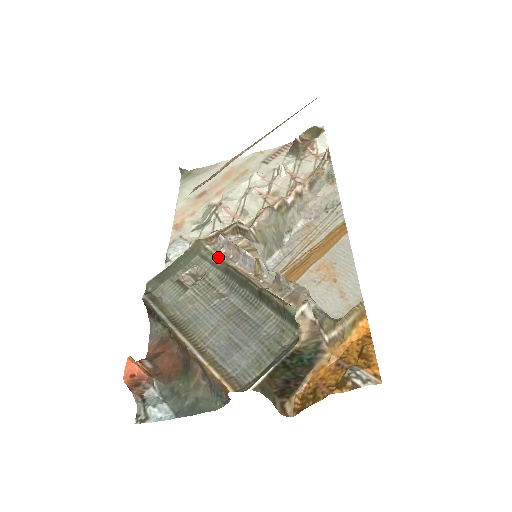
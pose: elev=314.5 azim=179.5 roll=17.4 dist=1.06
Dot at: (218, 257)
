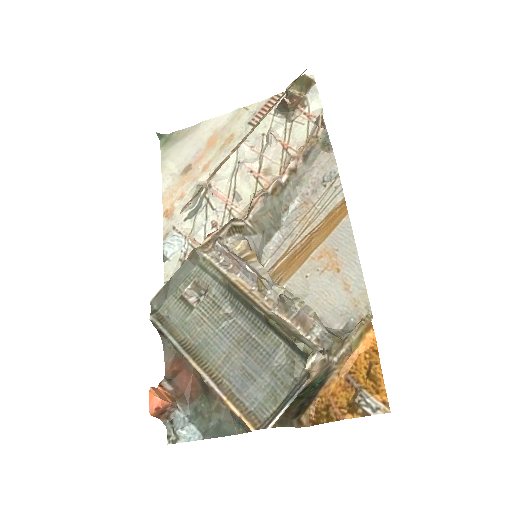
Dot at: (218, 269)
